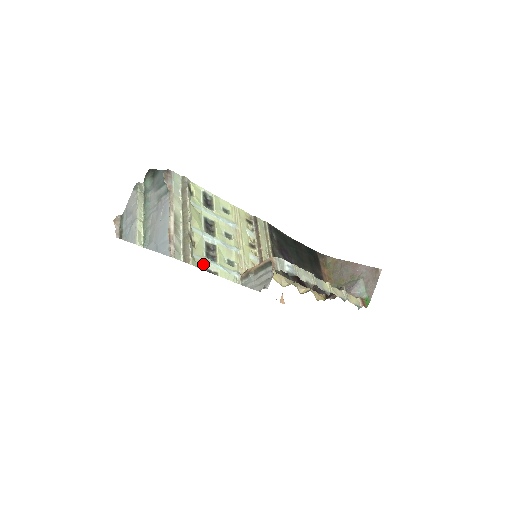
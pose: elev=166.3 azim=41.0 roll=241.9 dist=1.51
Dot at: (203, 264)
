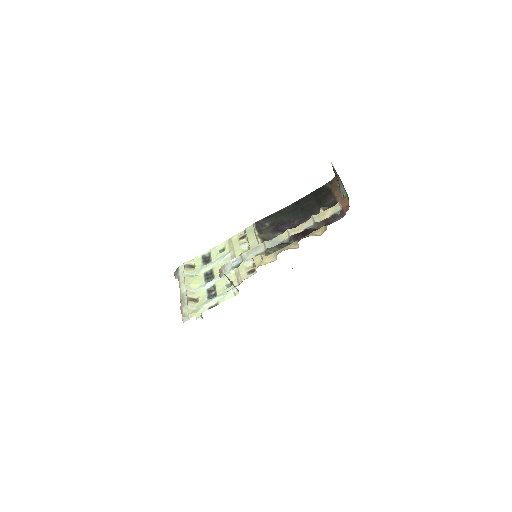
Dot at: (205, 308)
